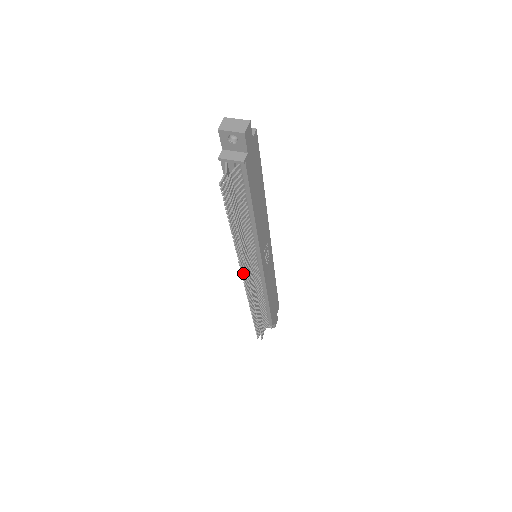
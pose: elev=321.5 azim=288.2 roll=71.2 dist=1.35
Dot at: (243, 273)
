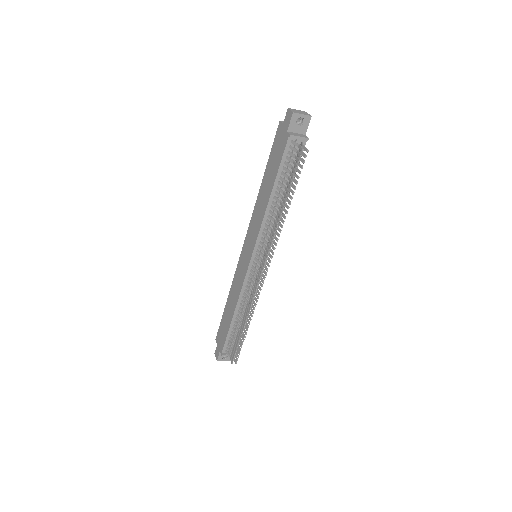
Dot at: (265, 261)
